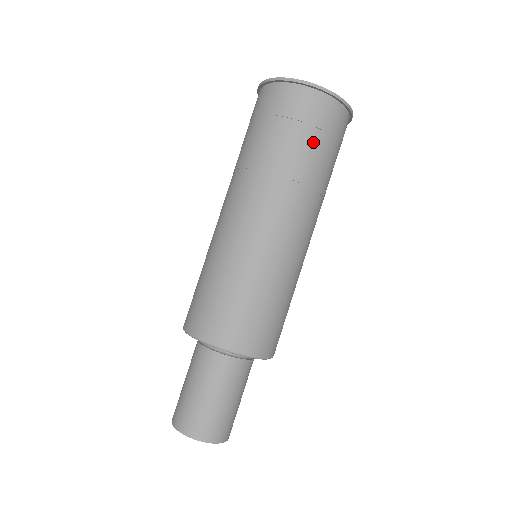
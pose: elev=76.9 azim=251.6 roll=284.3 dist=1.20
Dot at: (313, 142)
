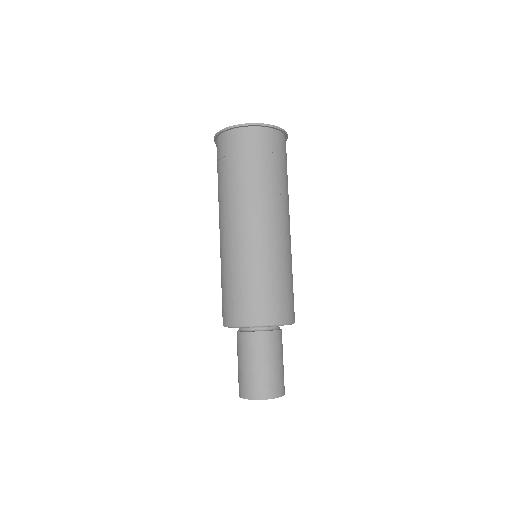
Dot at: (260, 162)
